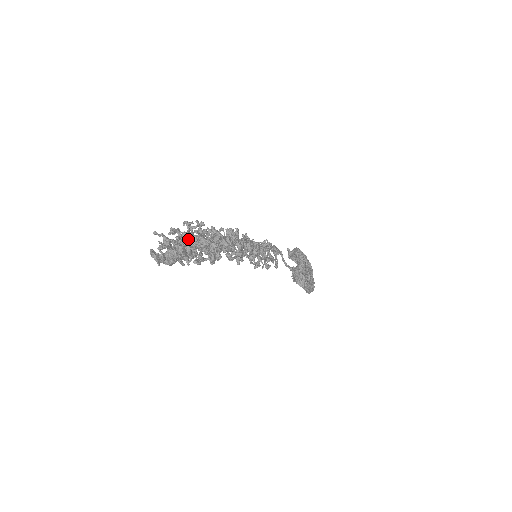
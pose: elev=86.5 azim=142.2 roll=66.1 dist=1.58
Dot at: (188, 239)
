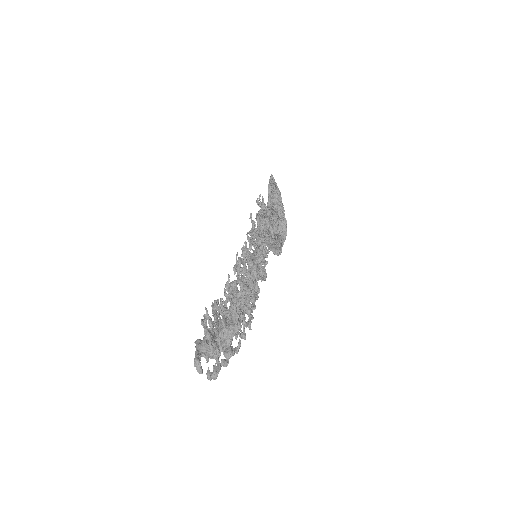
Dot at: (234, 334)
